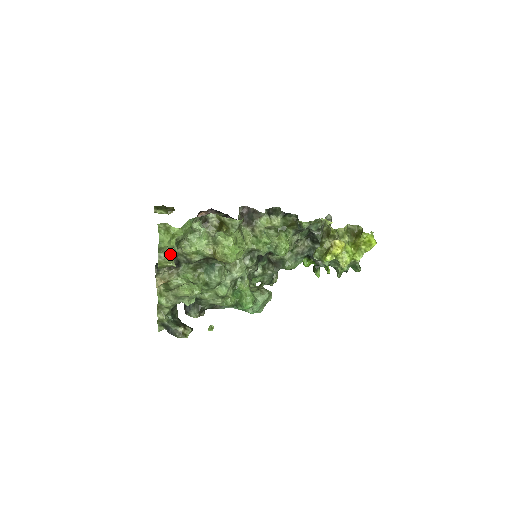
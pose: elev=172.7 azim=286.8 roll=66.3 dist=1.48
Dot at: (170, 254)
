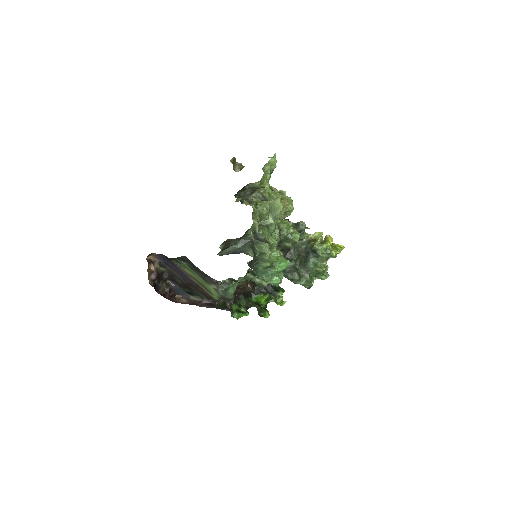
Dot at: (270, 174)
